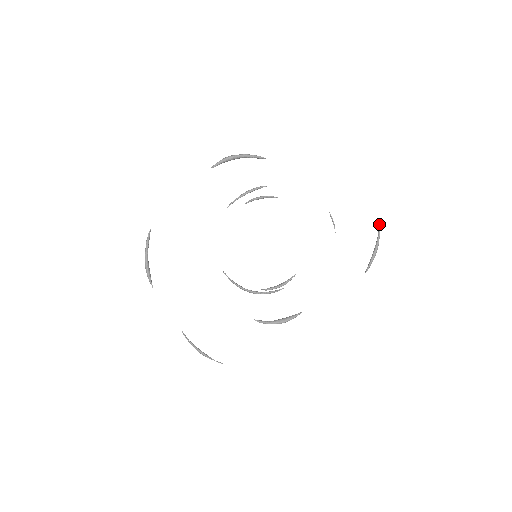
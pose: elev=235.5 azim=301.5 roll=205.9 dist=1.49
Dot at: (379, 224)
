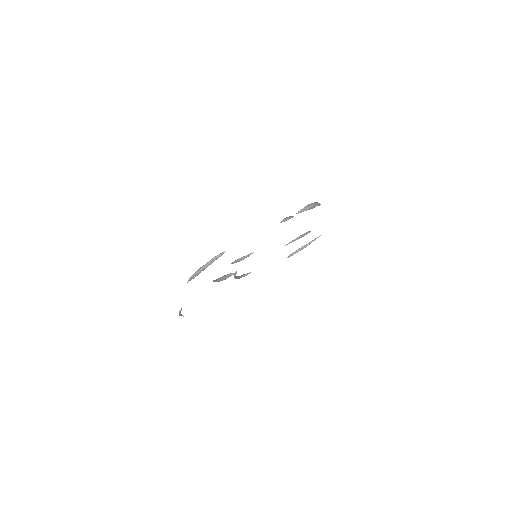
Dot at: occluded
